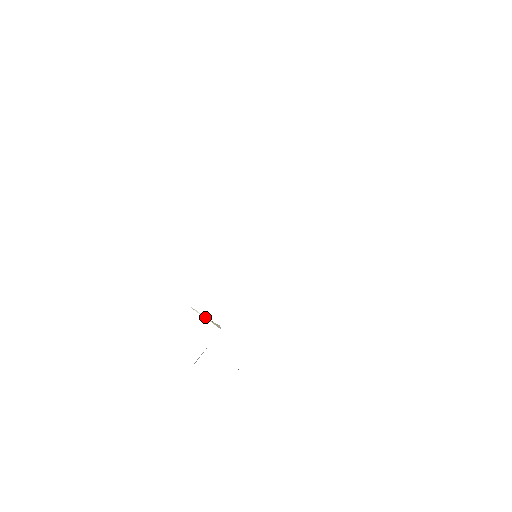
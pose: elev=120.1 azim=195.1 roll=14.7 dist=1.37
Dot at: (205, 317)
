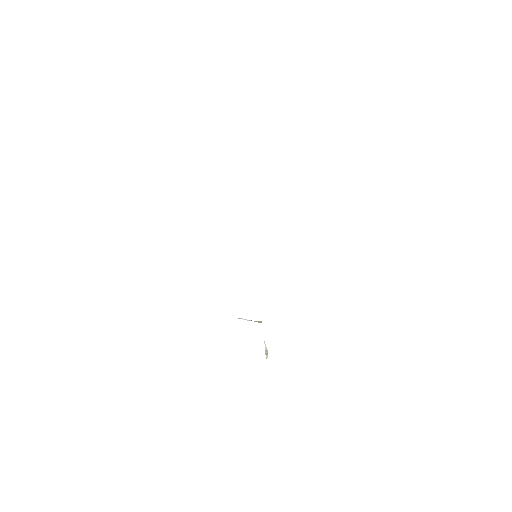
Dot at: (249, 320)
